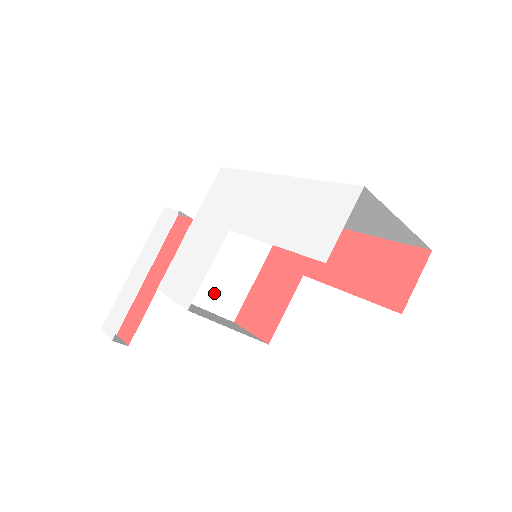
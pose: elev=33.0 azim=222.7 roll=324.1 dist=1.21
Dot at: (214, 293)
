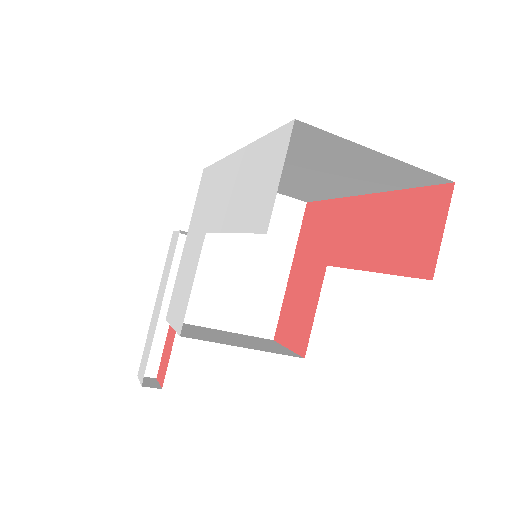
Dot at: (238, 311)
